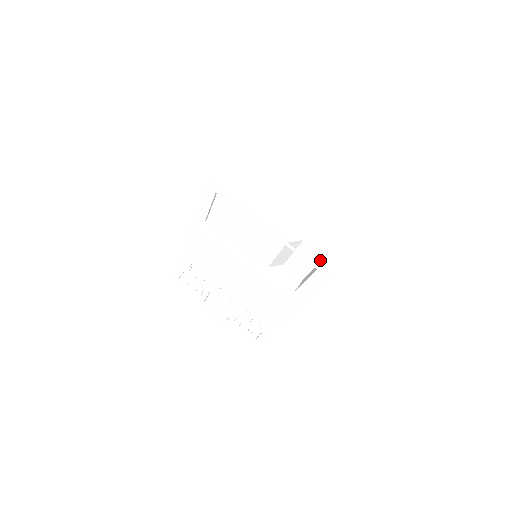
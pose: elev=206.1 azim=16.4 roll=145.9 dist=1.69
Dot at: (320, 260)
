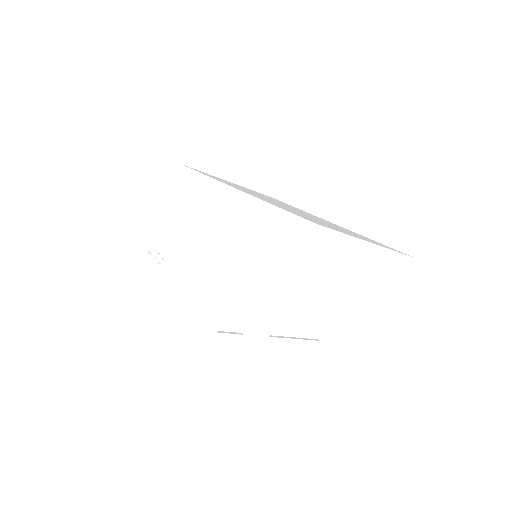
Dot at: (355, 332)
